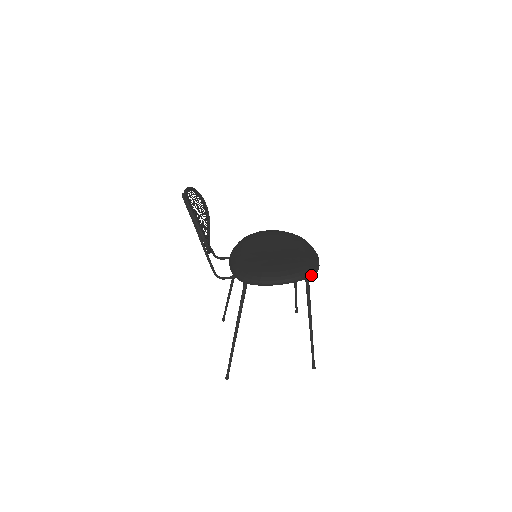
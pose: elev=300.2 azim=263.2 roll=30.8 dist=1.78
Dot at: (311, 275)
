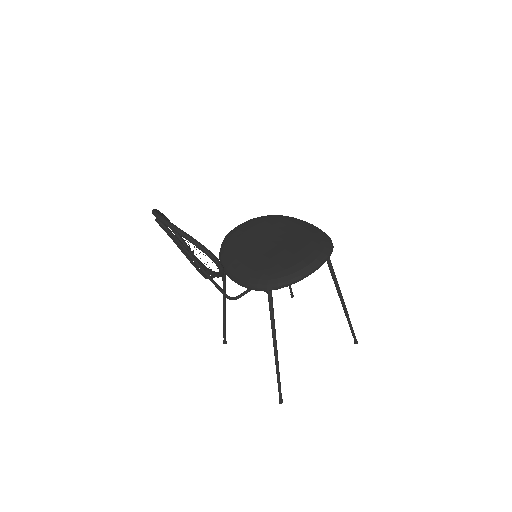
Dot at: (332, 249)
